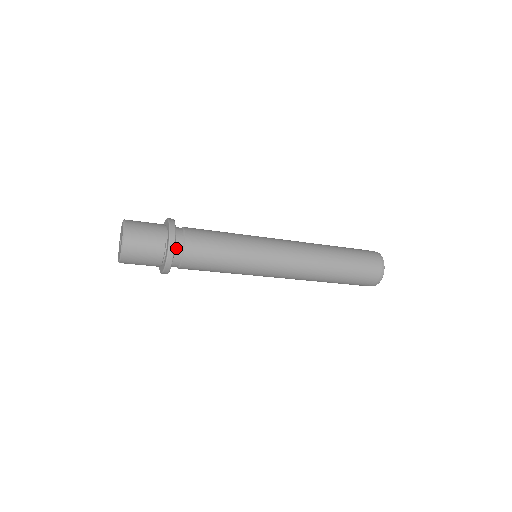
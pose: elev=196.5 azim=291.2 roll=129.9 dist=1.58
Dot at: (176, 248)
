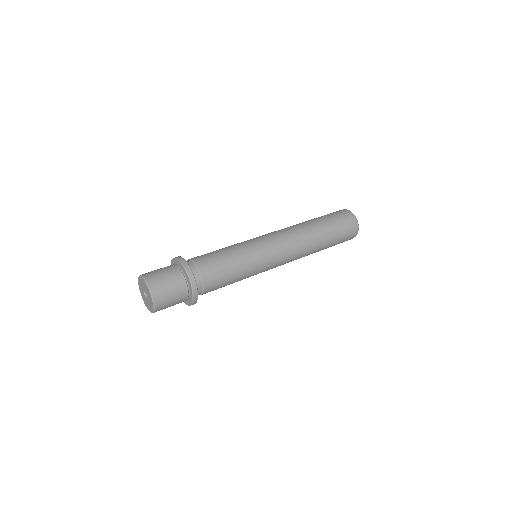
Dot at: occluded
